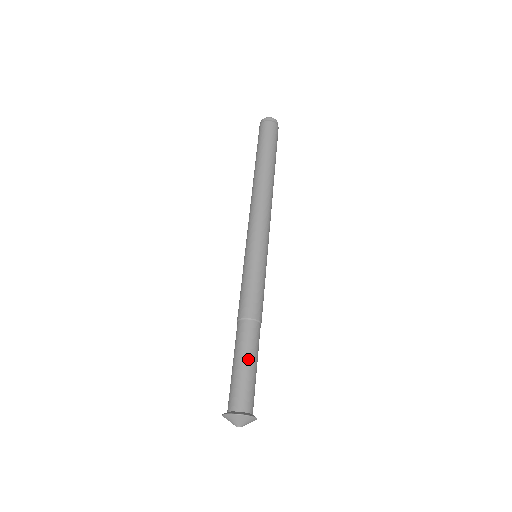
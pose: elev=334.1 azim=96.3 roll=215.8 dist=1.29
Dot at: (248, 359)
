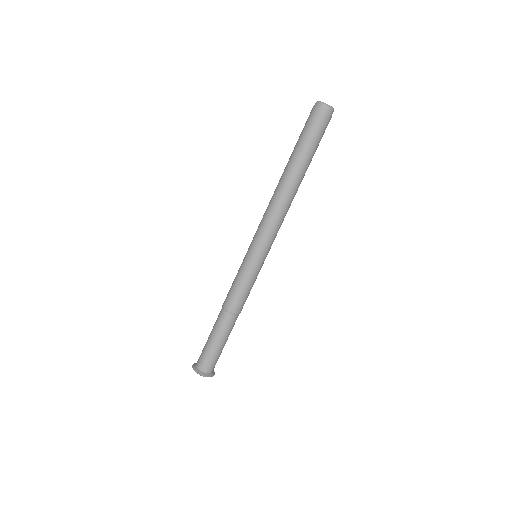
Dot at: (217, 340)
